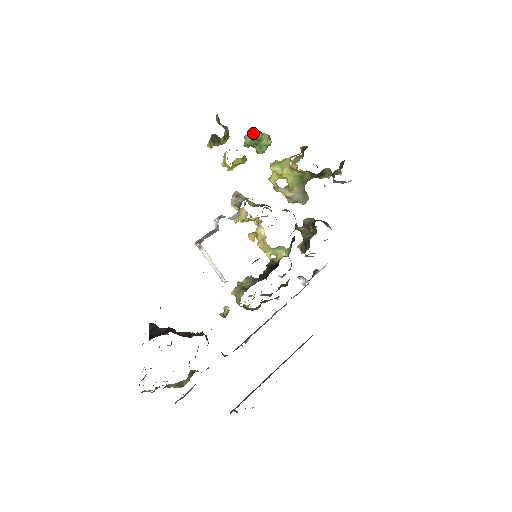
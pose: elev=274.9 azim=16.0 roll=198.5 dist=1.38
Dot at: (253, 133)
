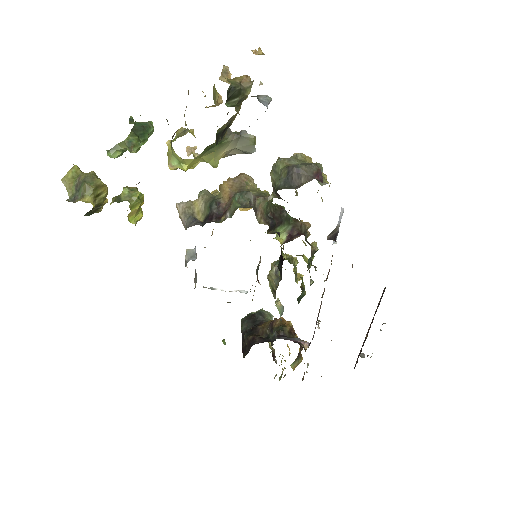
Dot at: (110, 156)
